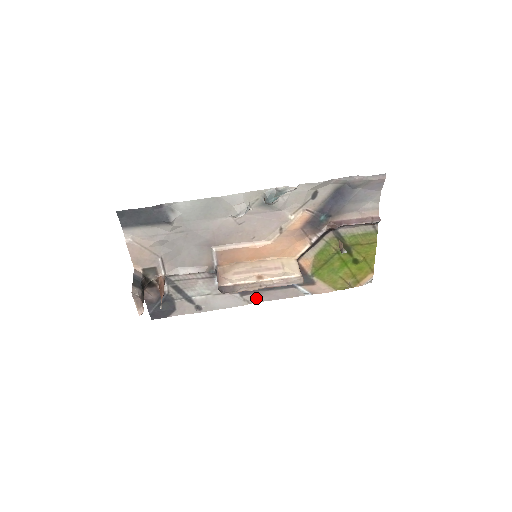
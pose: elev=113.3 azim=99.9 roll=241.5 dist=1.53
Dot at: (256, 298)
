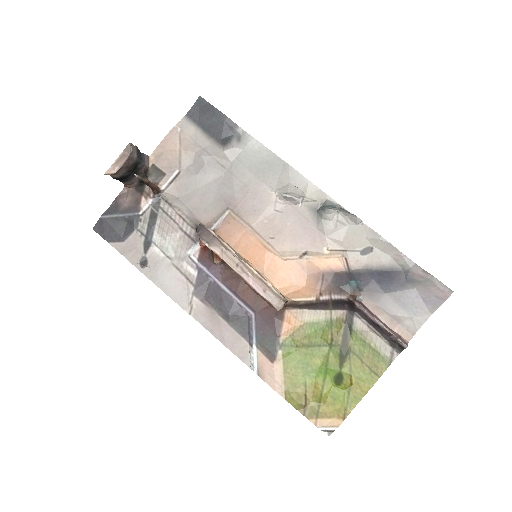
Dot at: (202, 314)
